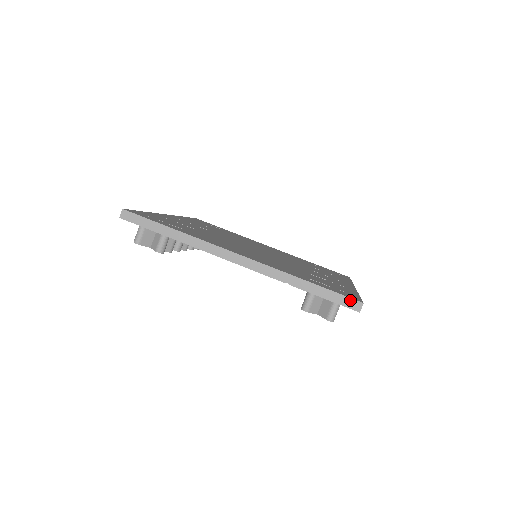
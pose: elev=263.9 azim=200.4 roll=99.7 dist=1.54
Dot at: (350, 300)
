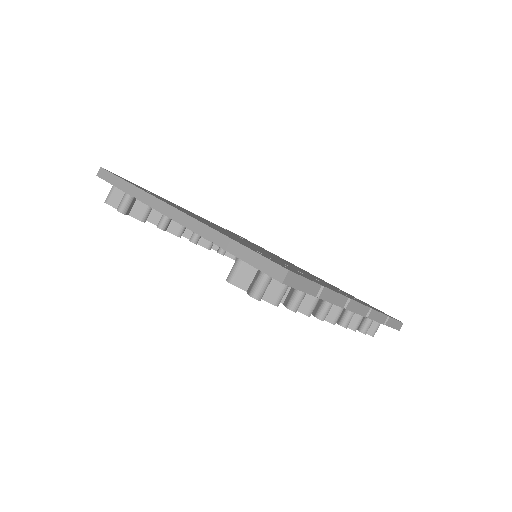
Dot at: (273, 265)
